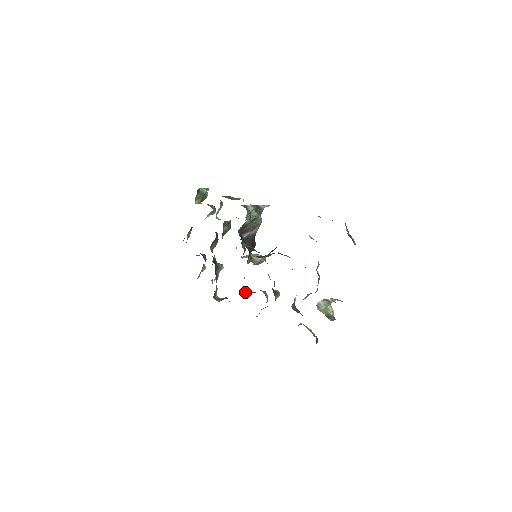
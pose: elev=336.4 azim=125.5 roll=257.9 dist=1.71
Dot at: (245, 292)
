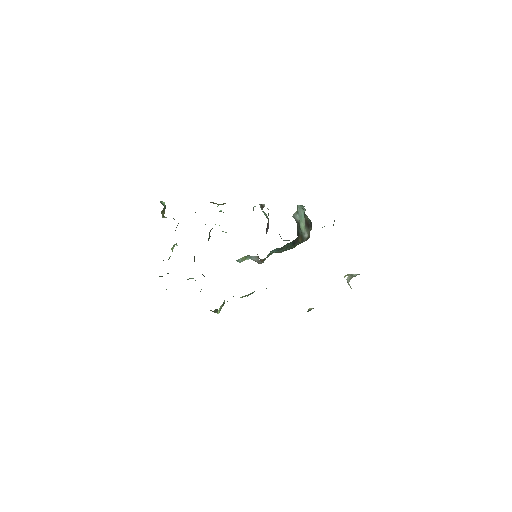
Dot at: occluded
